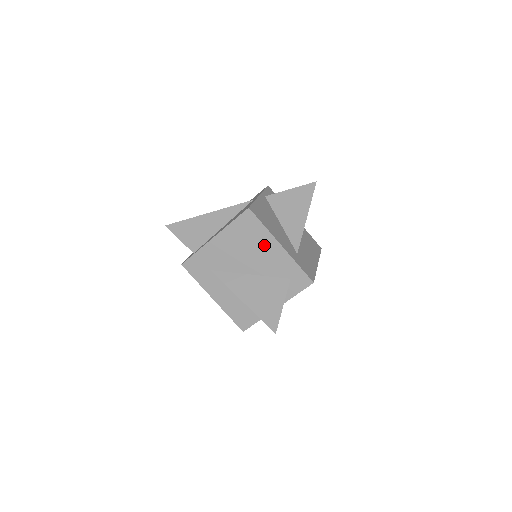
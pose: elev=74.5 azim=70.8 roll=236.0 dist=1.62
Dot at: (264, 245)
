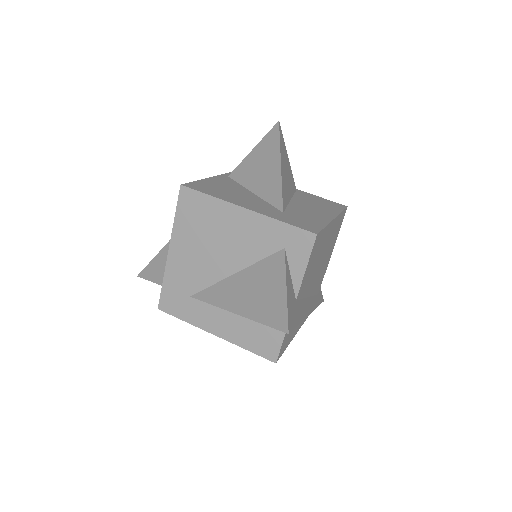
Dot at: (226, 222)
